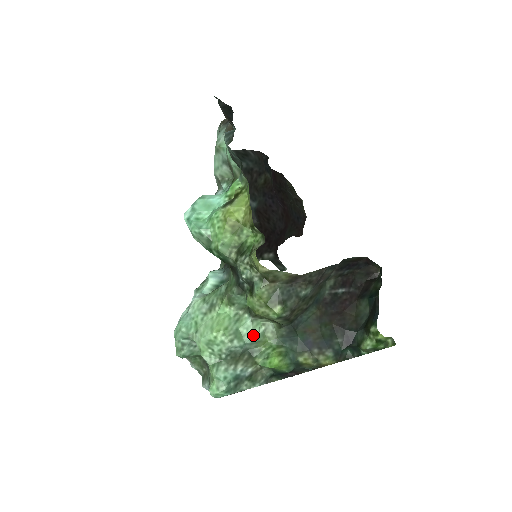
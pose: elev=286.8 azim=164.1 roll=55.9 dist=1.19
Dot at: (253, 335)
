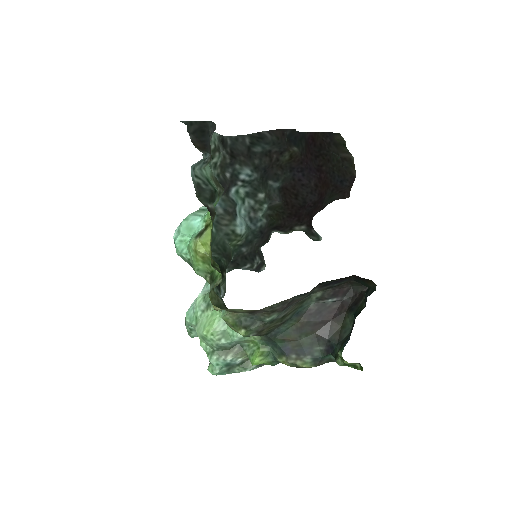
Dot at: (238, 337)
